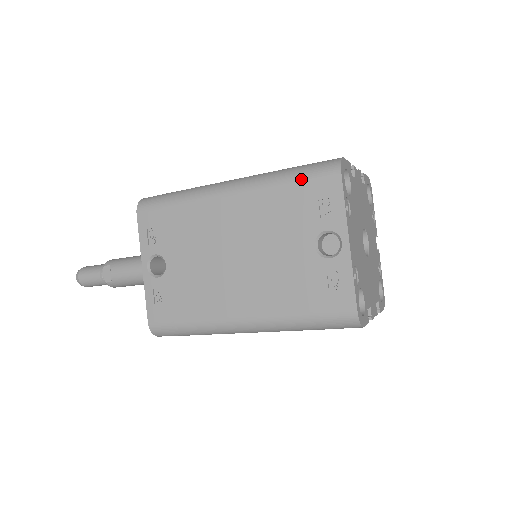
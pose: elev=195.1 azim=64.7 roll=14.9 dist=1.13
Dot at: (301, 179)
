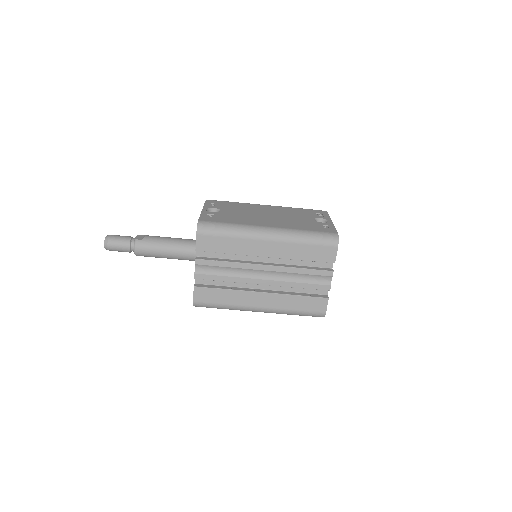
Dot at: (307, 209)
